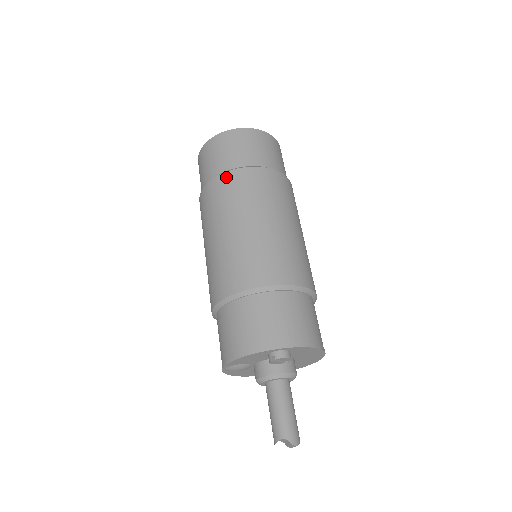
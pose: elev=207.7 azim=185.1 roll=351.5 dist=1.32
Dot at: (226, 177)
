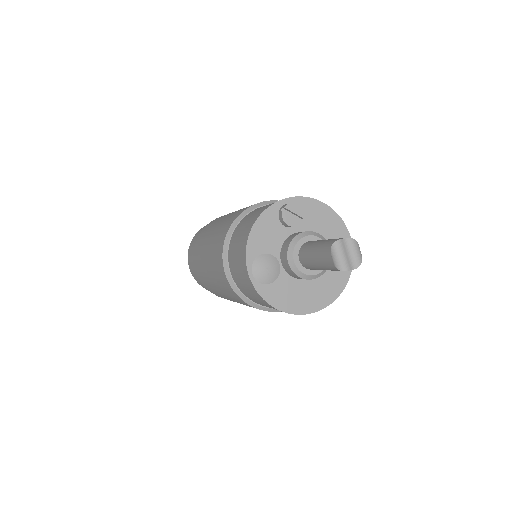
Dot at: (206, 227)
